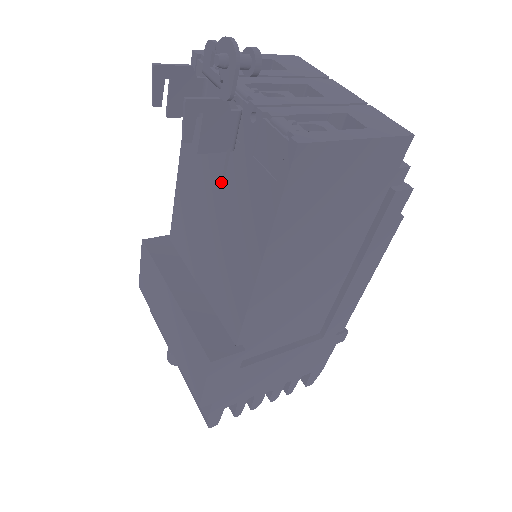
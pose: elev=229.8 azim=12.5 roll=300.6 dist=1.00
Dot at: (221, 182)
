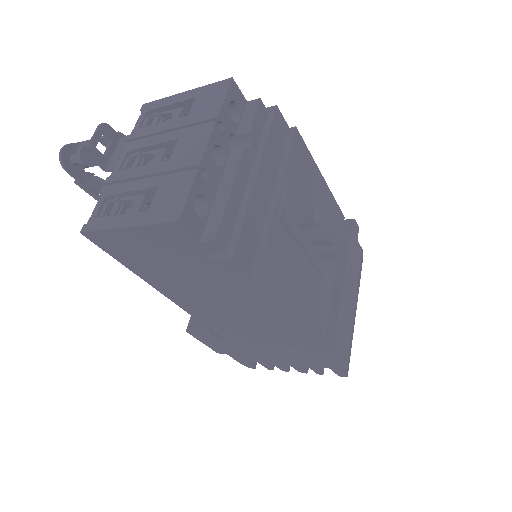
Dot at: occluded
